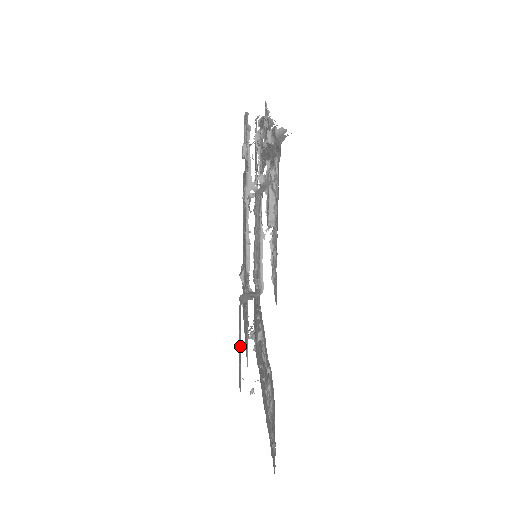
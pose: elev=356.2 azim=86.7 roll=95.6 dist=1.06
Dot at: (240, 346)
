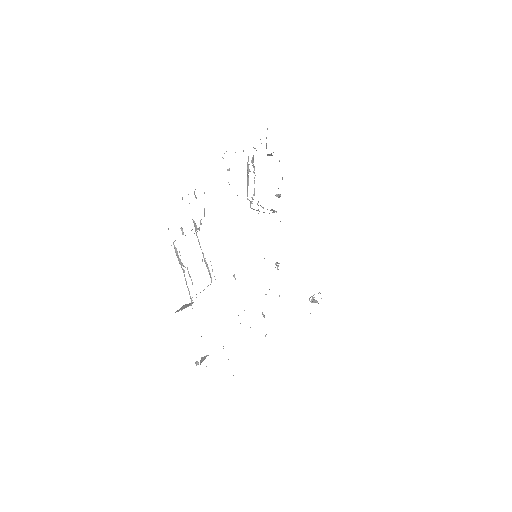
Dot at: occluded
